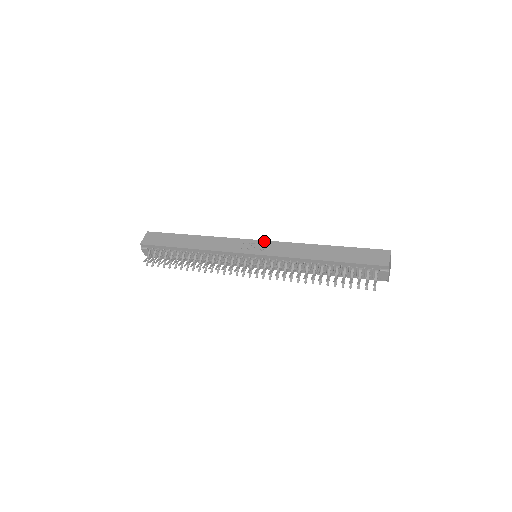
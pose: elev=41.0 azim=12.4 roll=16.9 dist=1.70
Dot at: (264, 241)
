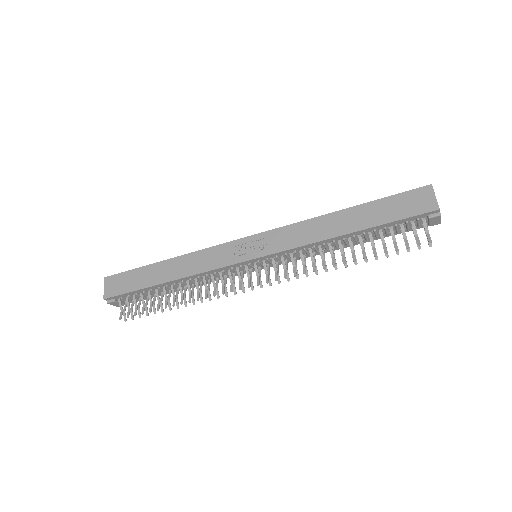
Dot at: (258, 235)
